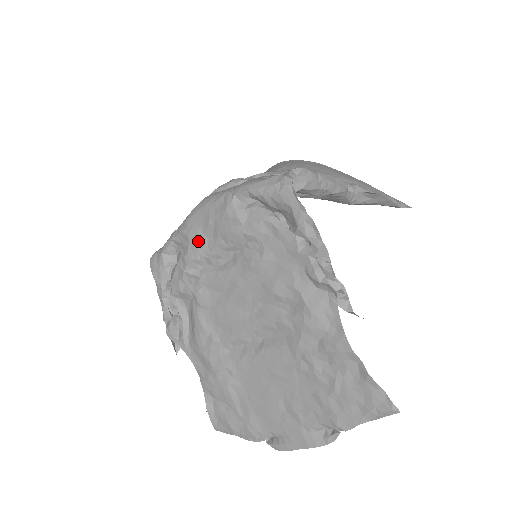
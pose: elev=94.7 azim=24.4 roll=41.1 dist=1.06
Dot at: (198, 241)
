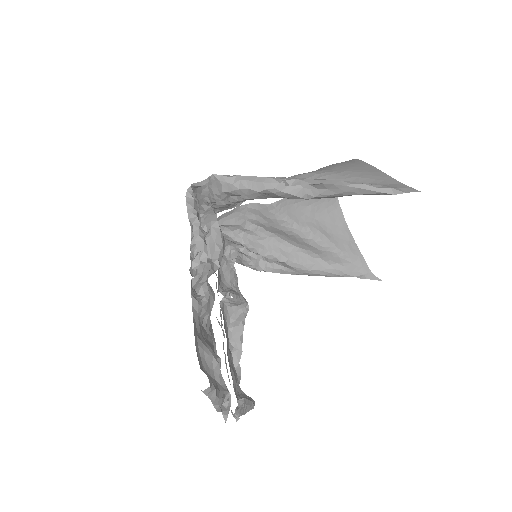
Dot at: occluded
